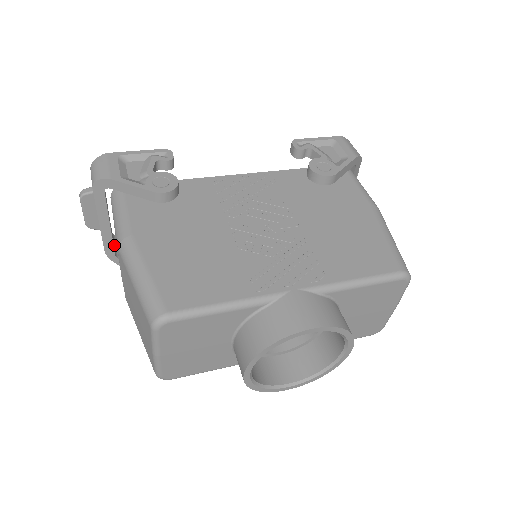
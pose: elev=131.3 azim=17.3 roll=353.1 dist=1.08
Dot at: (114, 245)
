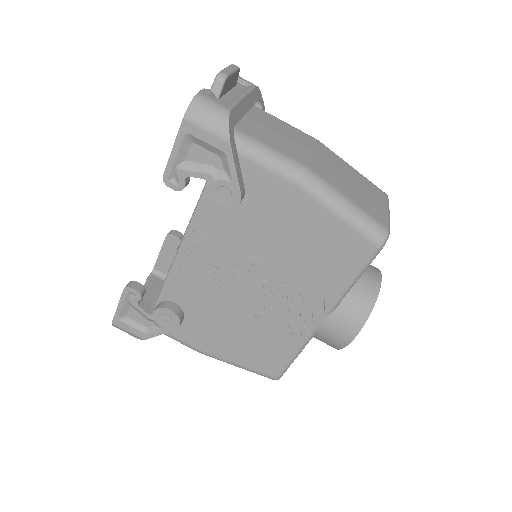
Dot at: (164, 280)
